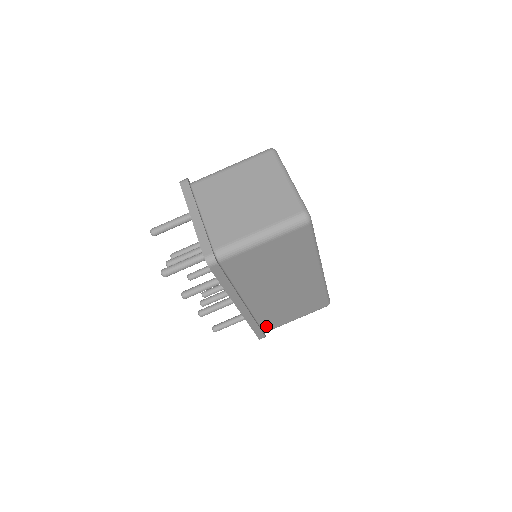
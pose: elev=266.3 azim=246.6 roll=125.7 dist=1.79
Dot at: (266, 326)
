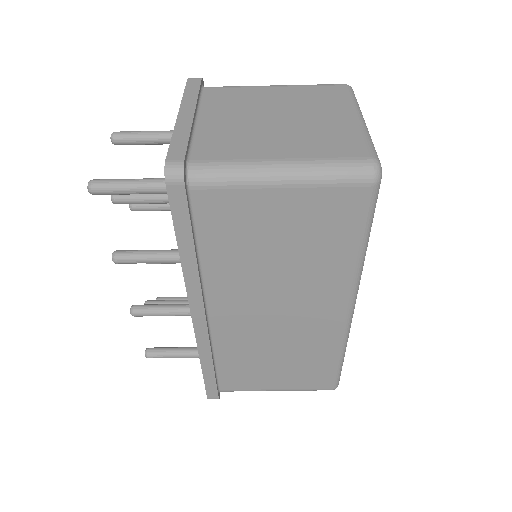
Dot at: (226, 379)
